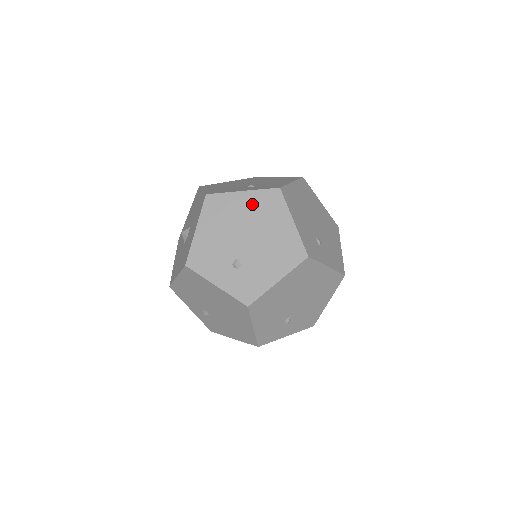
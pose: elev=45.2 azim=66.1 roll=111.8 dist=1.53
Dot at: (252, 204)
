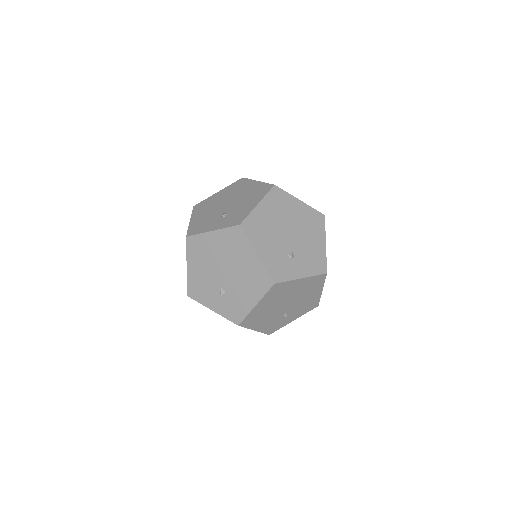
Dot at: (222, 242)
